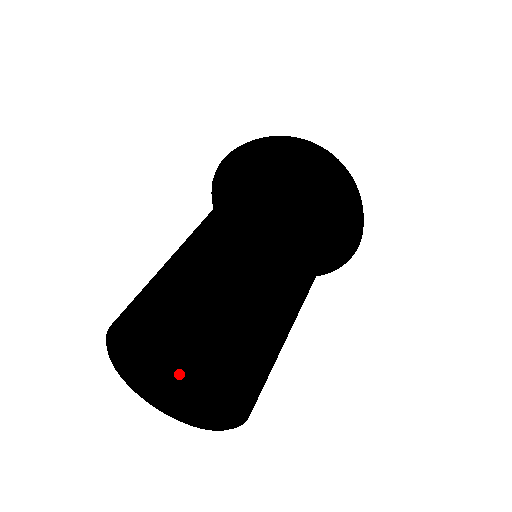
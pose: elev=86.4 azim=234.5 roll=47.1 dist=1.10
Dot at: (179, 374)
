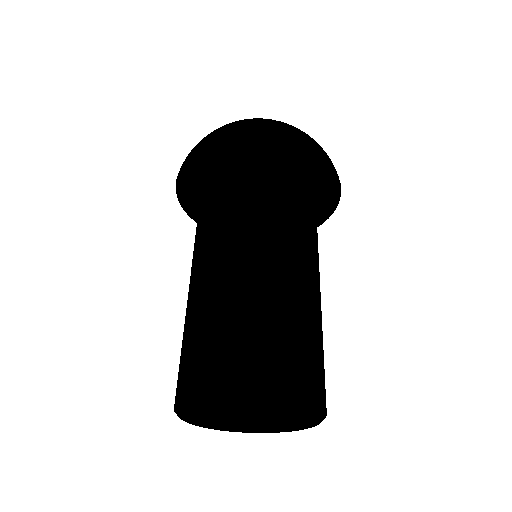
Dot at: occluded
